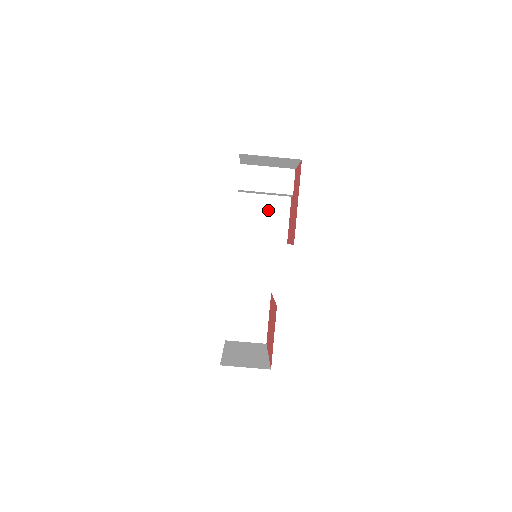
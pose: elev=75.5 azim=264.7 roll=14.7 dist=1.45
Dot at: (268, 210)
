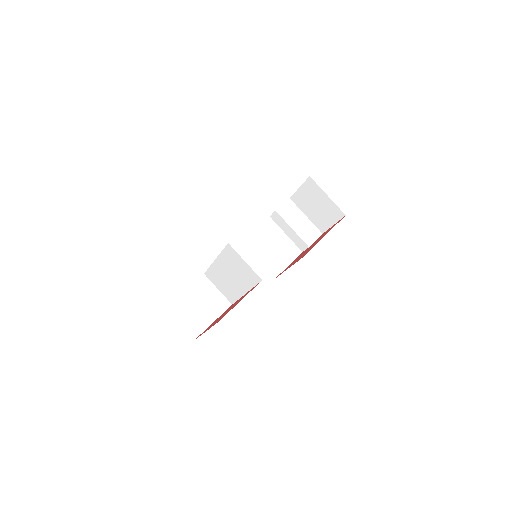
Dot at: (280, 245)
